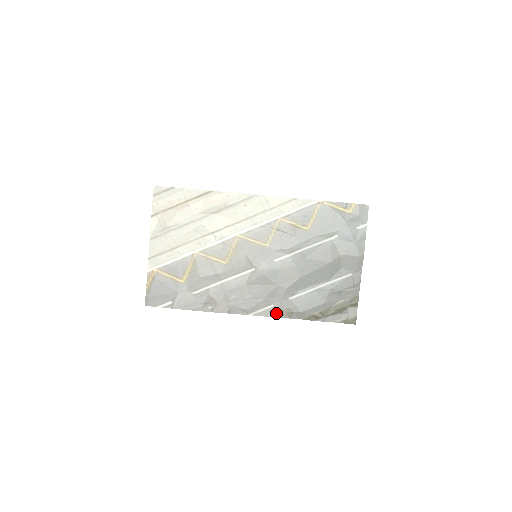
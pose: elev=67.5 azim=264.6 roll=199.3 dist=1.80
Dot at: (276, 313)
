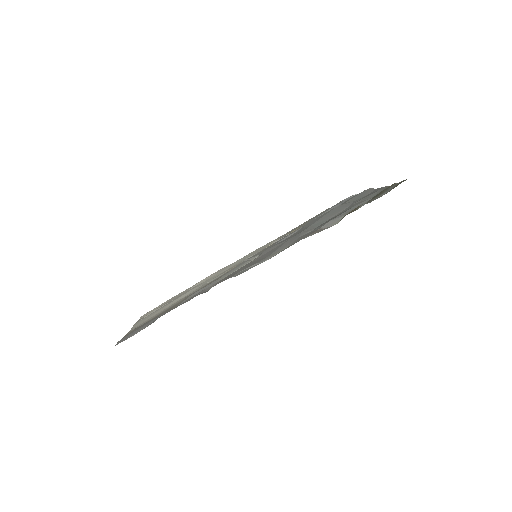
Dot at: (299, 240)
